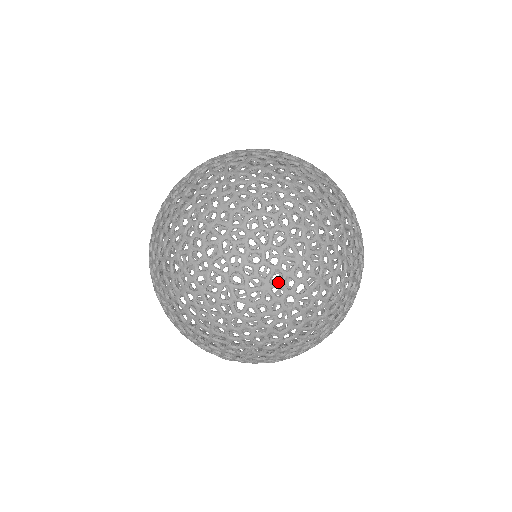
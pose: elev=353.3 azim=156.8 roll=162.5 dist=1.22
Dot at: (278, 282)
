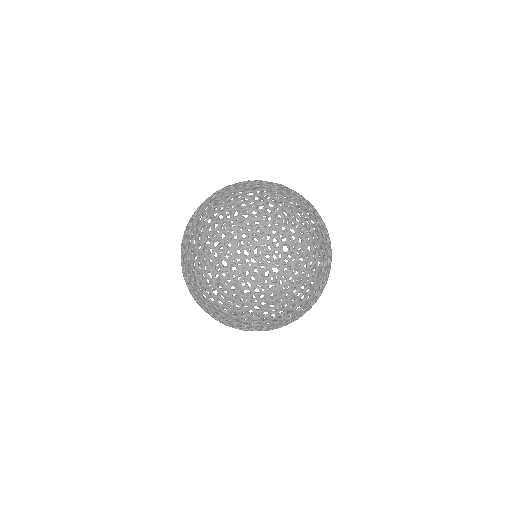
Dot at: (284, 282)
